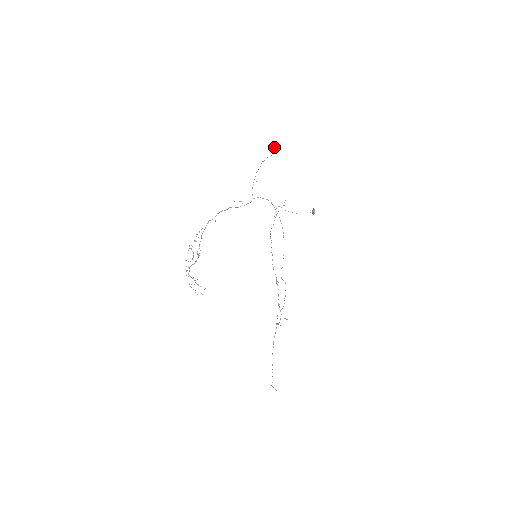
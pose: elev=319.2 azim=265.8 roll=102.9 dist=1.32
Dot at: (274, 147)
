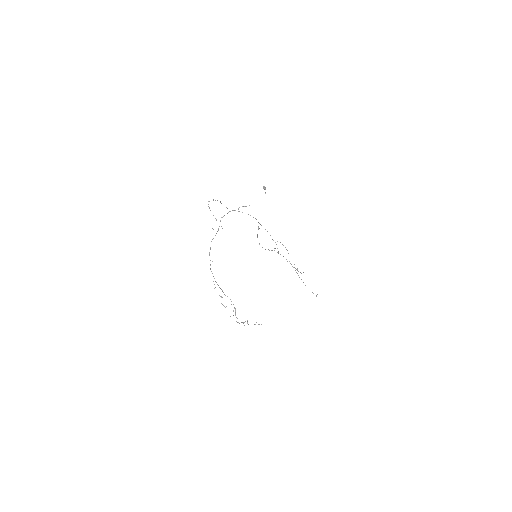
Dot at: occluded
